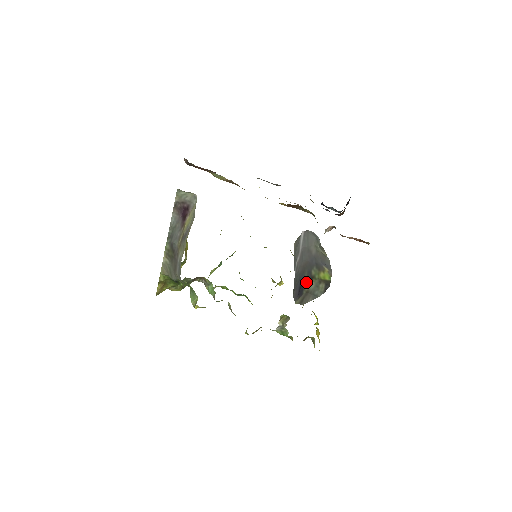
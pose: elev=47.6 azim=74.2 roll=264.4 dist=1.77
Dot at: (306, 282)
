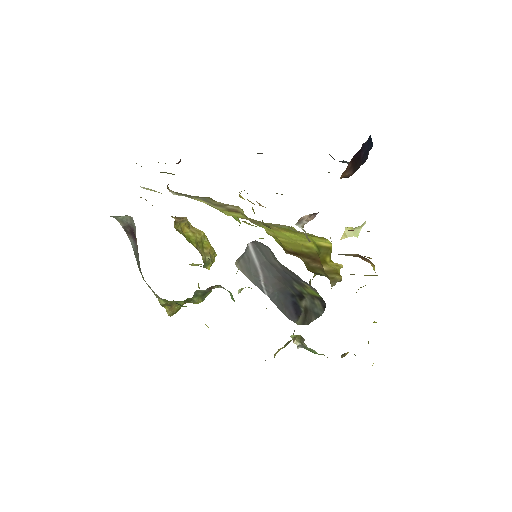
Dot at: (298, 298)
